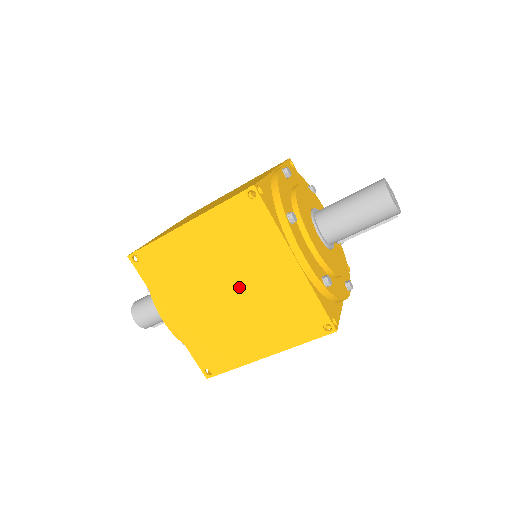
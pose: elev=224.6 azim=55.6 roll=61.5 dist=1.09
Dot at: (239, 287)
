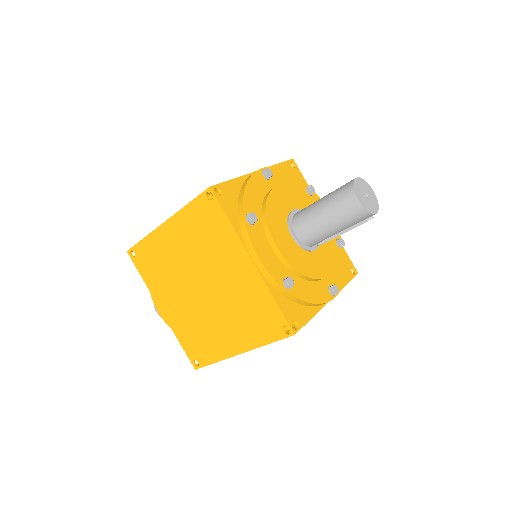
Dot at: (210, 284)
